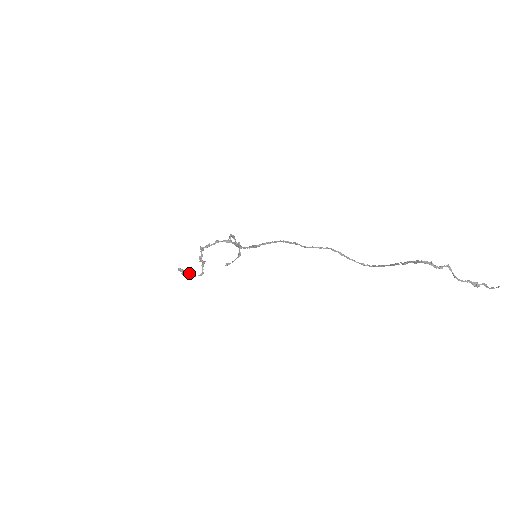
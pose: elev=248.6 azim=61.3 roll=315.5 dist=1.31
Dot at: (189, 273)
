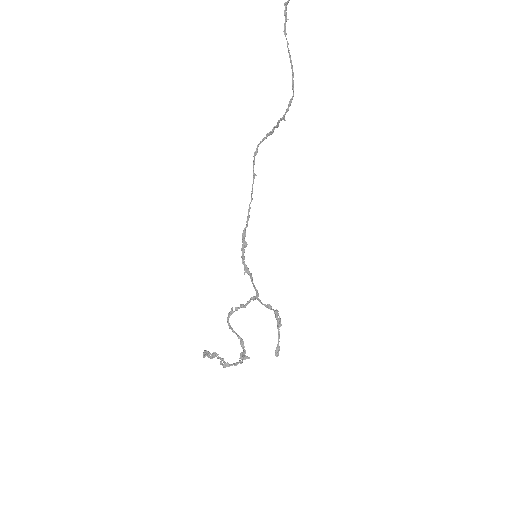
Dot at: (214, 353)
